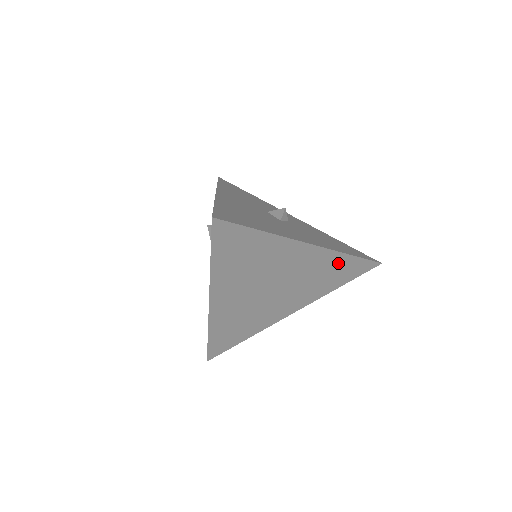
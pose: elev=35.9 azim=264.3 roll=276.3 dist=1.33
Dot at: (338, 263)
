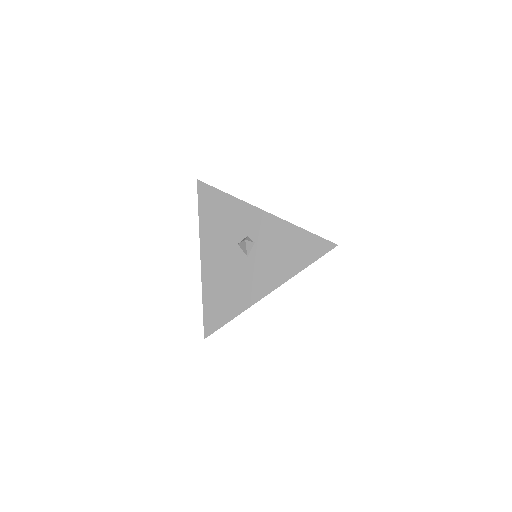
Dot at: occluded
